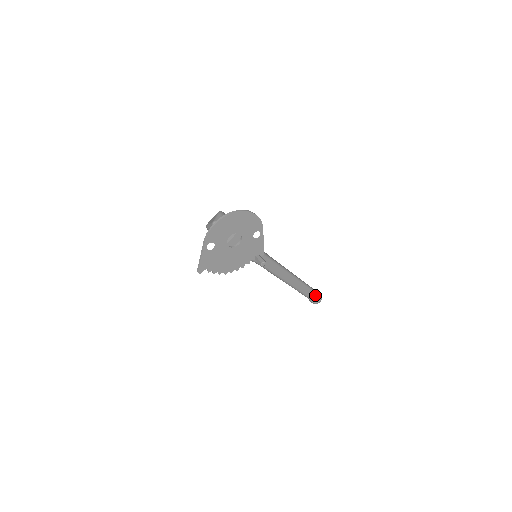
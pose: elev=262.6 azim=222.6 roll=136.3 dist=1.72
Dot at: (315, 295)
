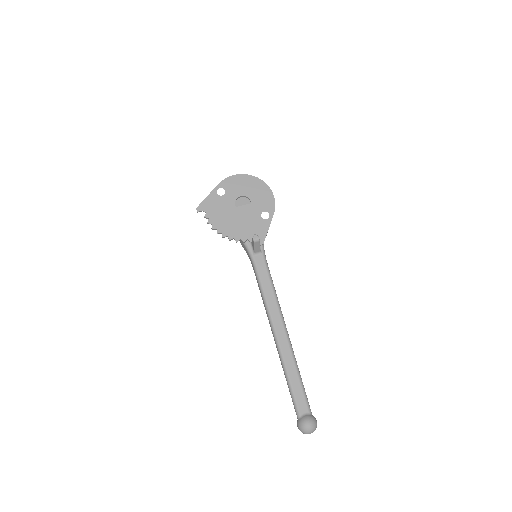
Dot at: (307, 412)
